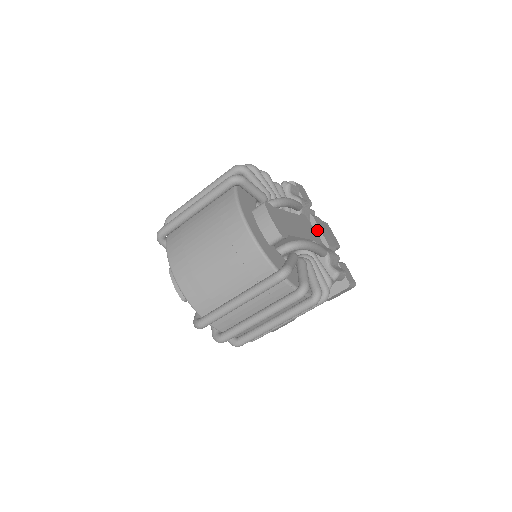
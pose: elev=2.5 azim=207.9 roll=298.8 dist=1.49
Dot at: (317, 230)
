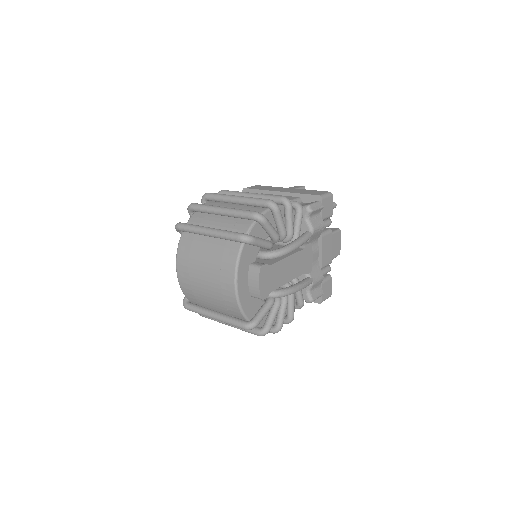
Dot at: (319, 250)
